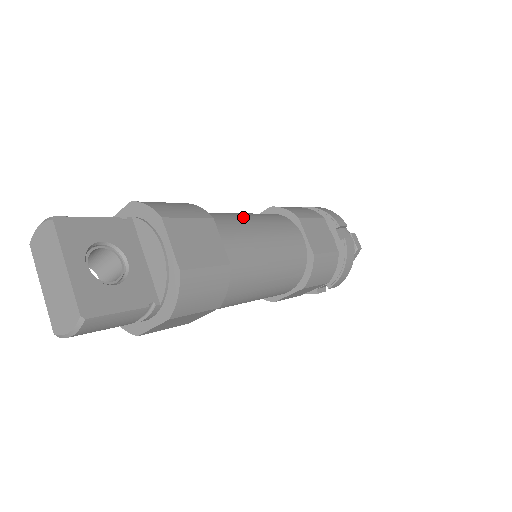
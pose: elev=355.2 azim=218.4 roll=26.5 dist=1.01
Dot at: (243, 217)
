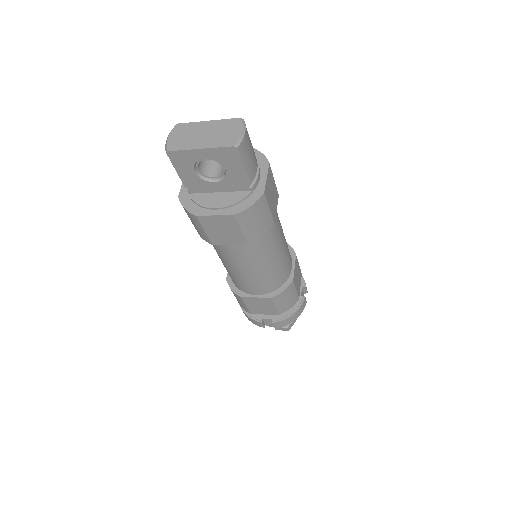
Dot at: occluded
